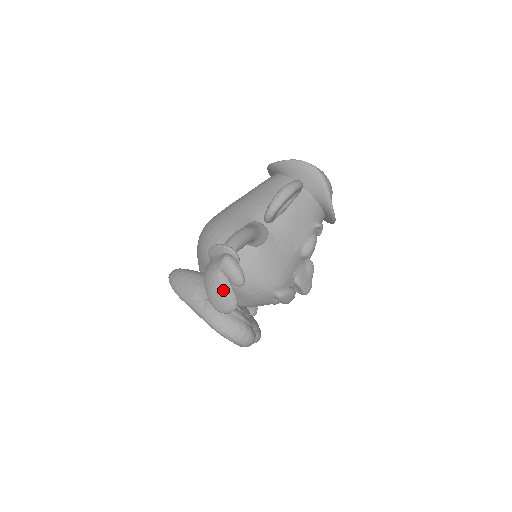
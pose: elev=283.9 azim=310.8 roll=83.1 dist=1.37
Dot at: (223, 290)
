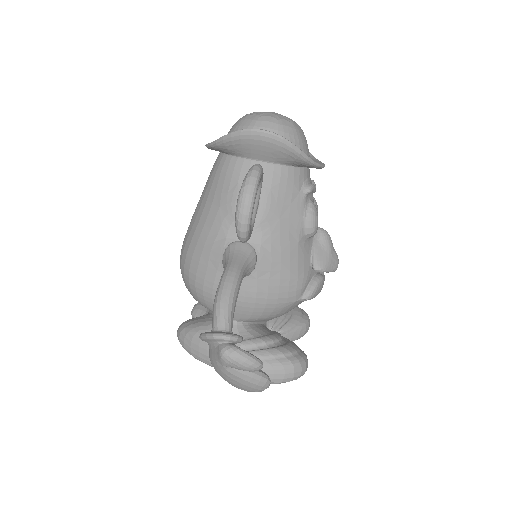
Dot at: (243, 380)
